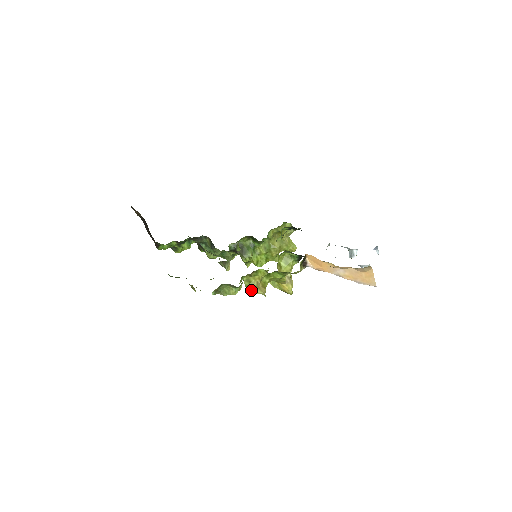
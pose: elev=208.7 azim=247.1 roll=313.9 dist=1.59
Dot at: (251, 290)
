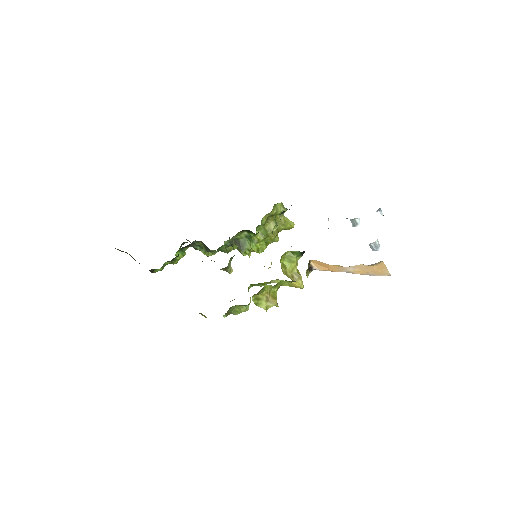
Dot at: (262, 306)
